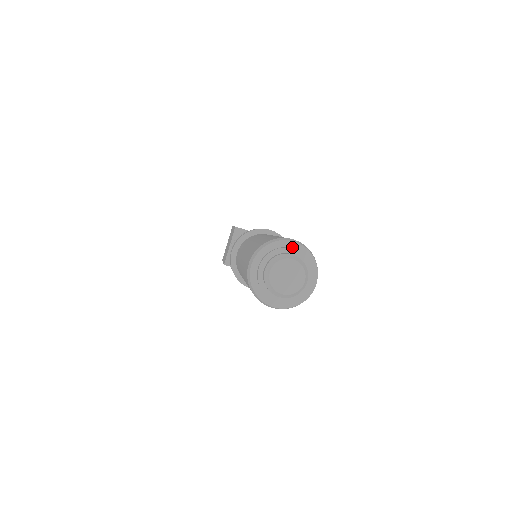
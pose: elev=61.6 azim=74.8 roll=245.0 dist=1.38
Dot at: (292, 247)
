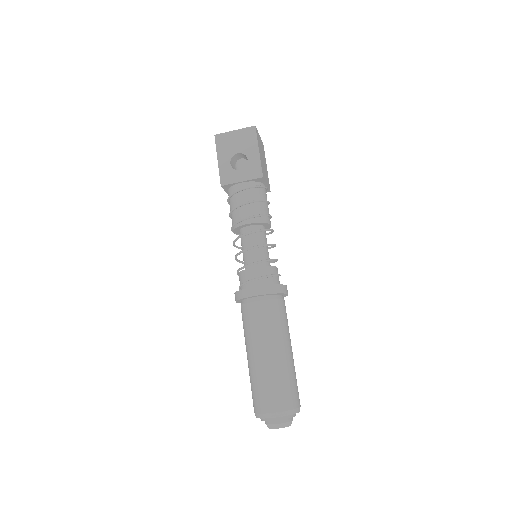
Dot at: (275, 417)
